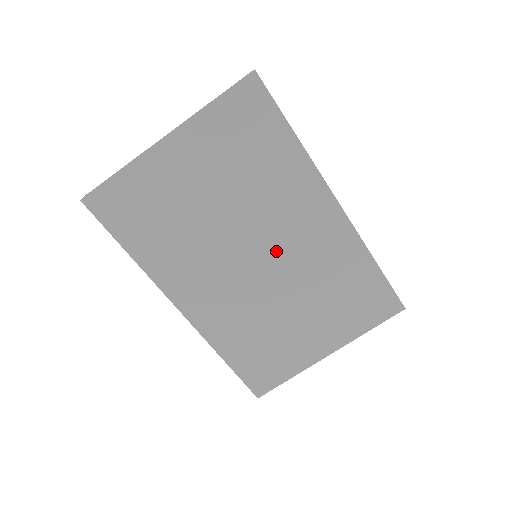
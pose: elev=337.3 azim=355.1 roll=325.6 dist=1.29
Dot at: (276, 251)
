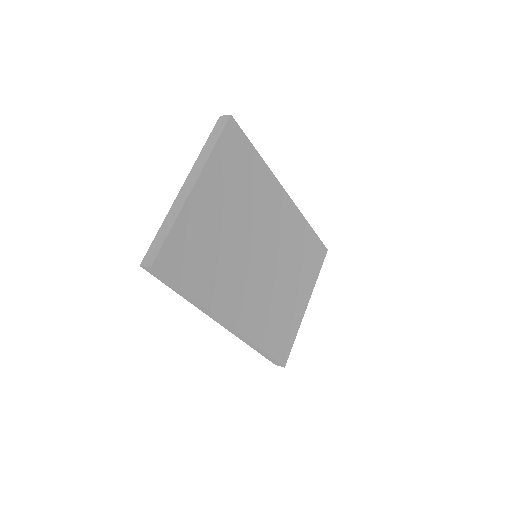
Dot at: (269, 245)
